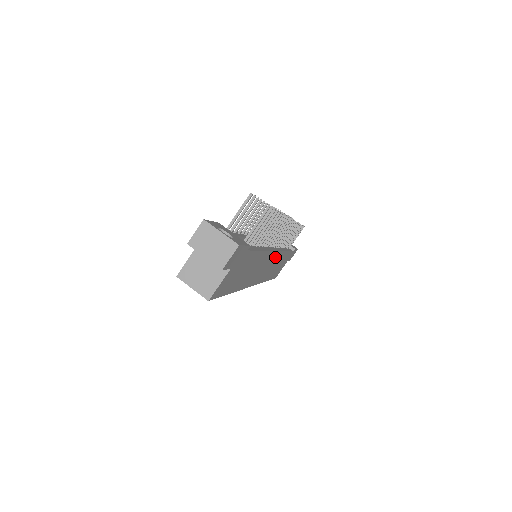
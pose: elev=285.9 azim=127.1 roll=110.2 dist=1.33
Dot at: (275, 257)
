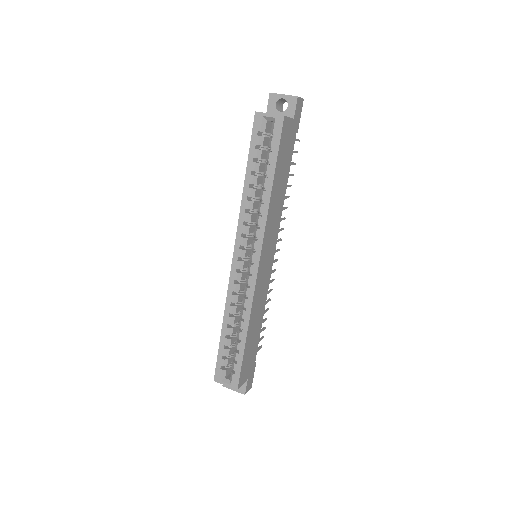
Dot at: (268, 274)
